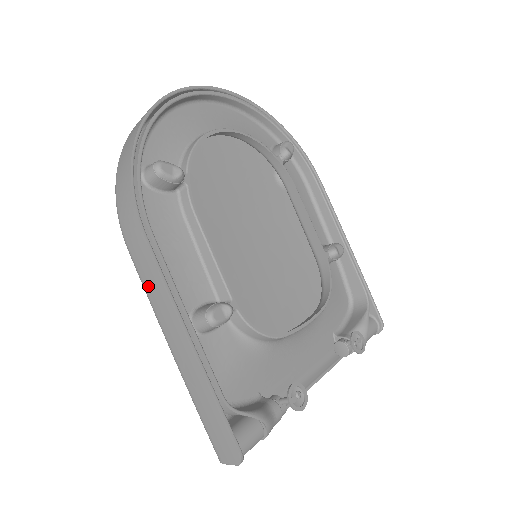
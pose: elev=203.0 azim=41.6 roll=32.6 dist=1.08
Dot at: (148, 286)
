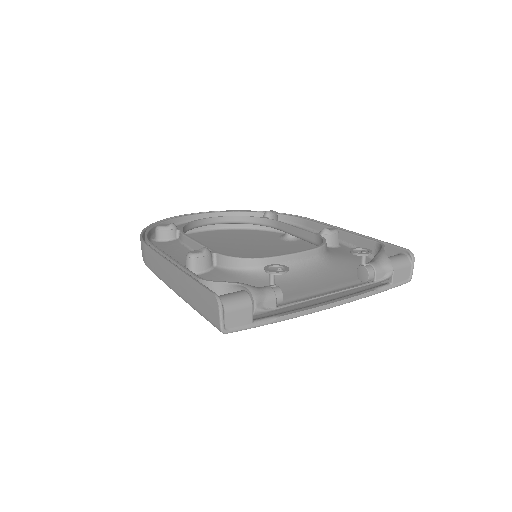
Dot at: (156, 270)
